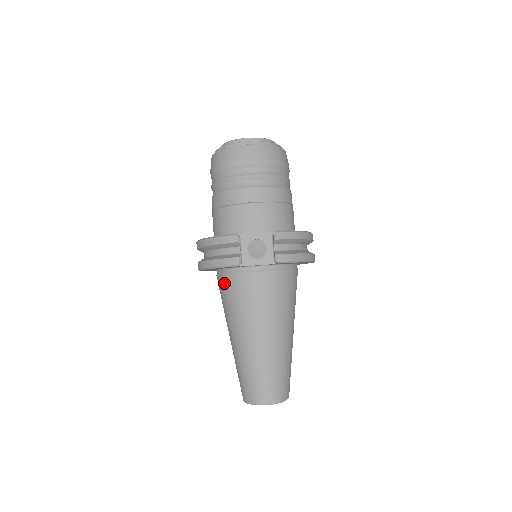
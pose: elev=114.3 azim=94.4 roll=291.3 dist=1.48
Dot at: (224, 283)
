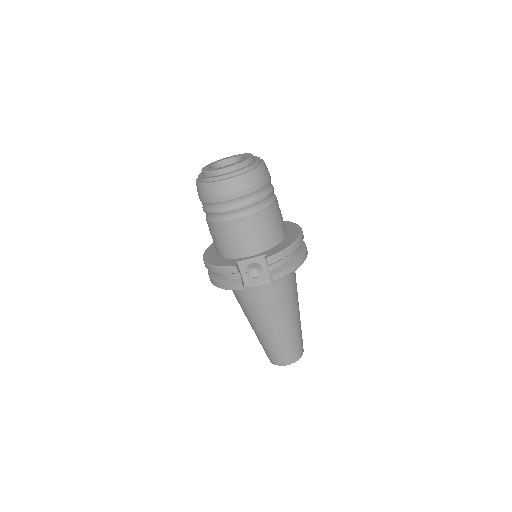
Dot at: (234, 290)
